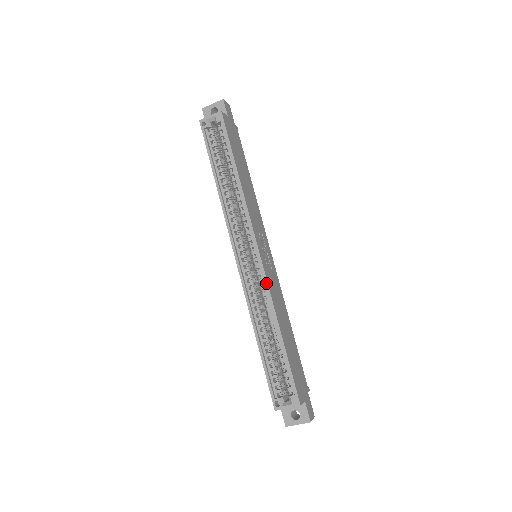
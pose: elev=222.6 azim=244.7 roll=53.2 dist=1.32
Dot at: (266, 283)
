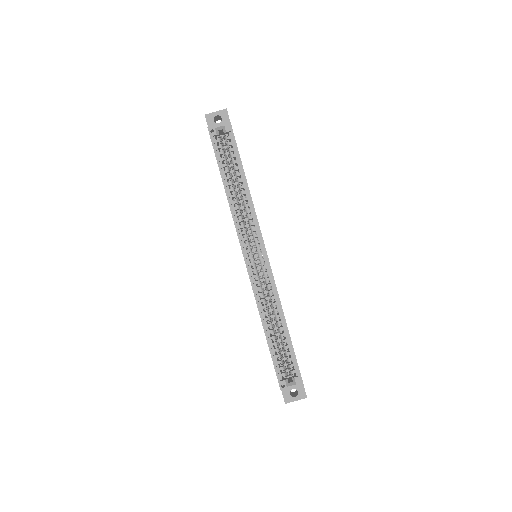
Dot at: (273, 281)
